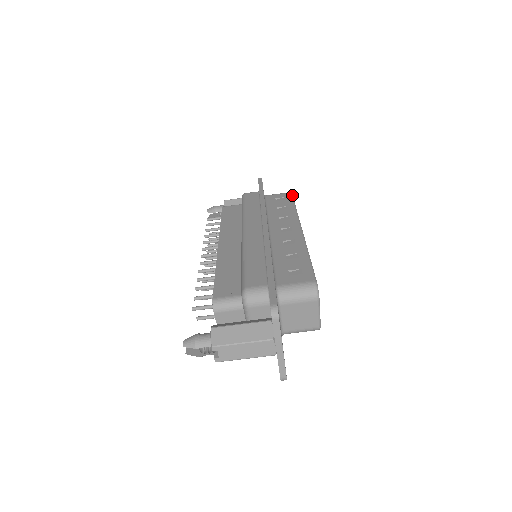
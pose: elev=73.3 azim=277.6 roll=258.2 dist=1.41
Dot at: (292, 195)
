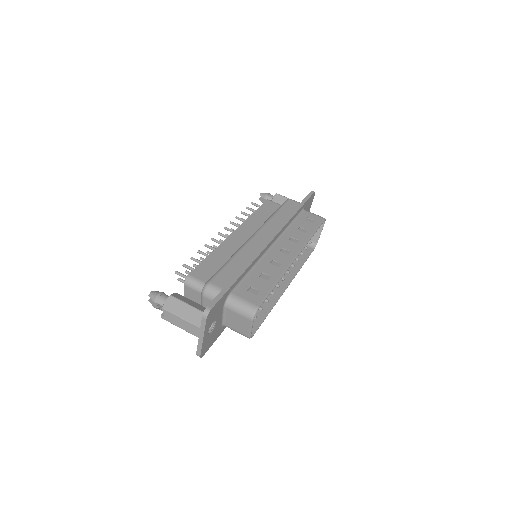
Dot at: occluded
